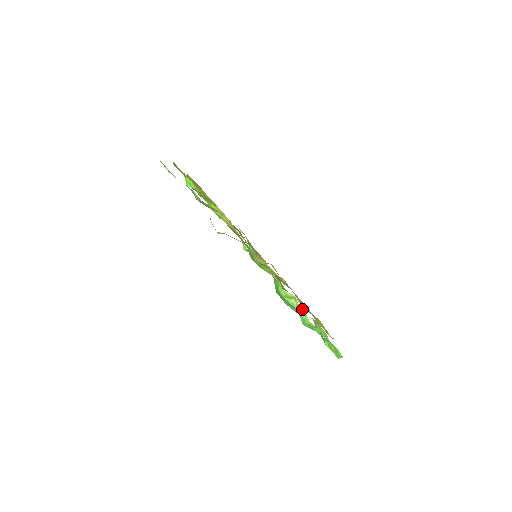
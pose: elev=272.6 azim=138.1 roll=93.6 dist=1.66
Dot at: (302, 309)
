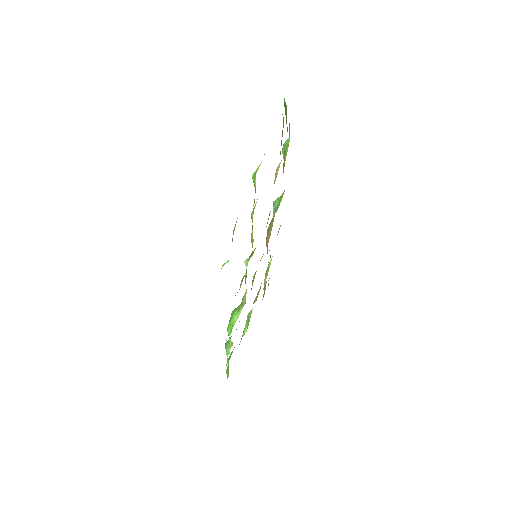
Dot at: occluded
